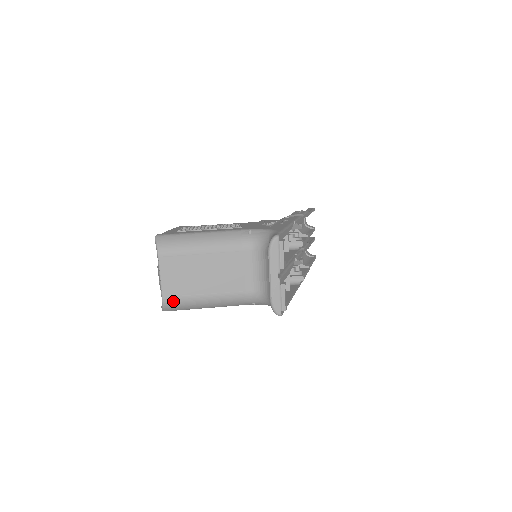
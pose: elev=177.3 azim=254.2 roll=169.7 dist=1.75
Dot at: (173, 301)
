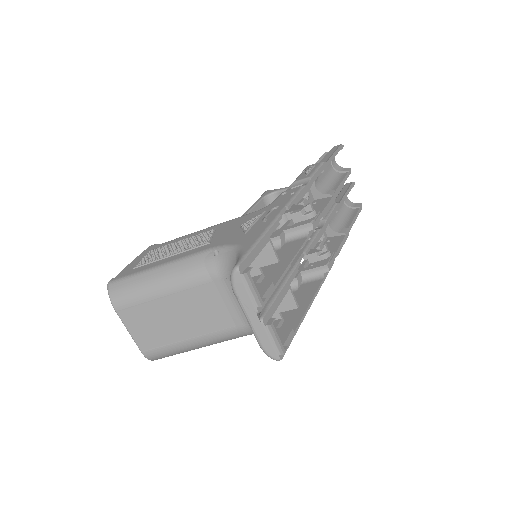
Dot at: (155, 353)
